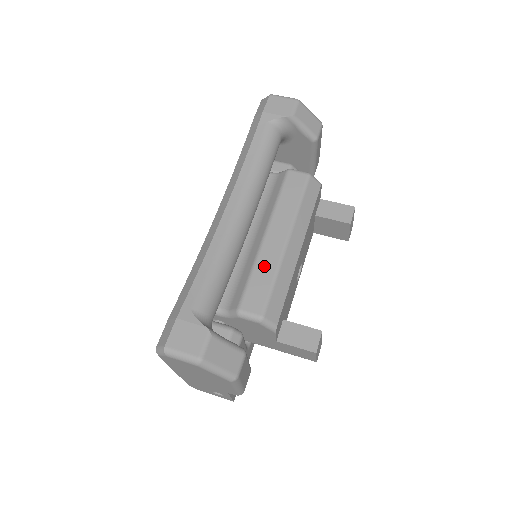
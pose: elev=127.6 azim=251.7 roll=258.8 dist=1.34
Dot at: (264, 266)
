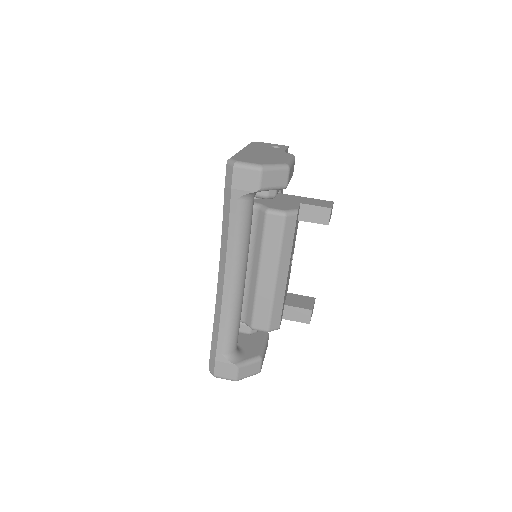
Dot at: (262, 298)
